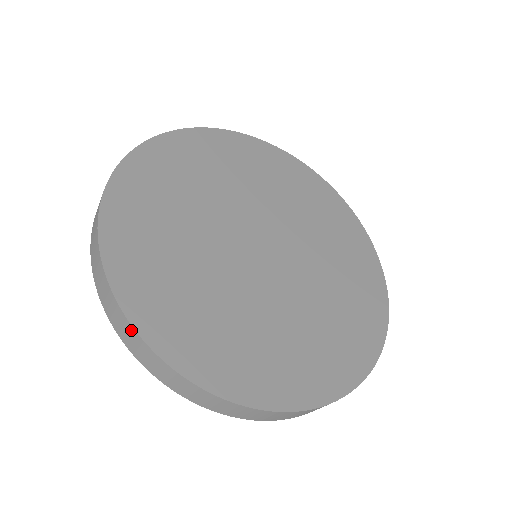
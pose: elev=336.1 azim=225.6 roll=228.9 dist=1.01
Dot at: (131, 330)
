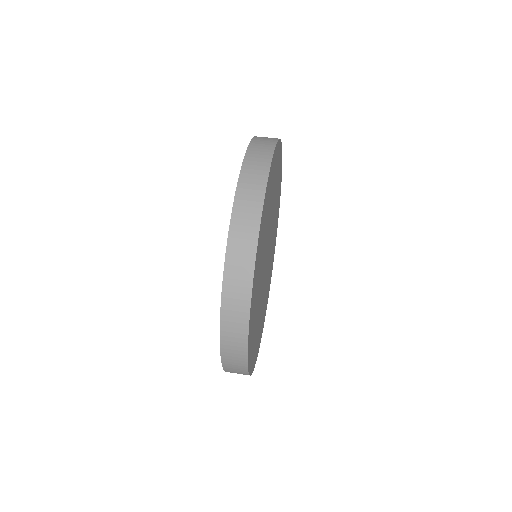
Dot at: occluded
